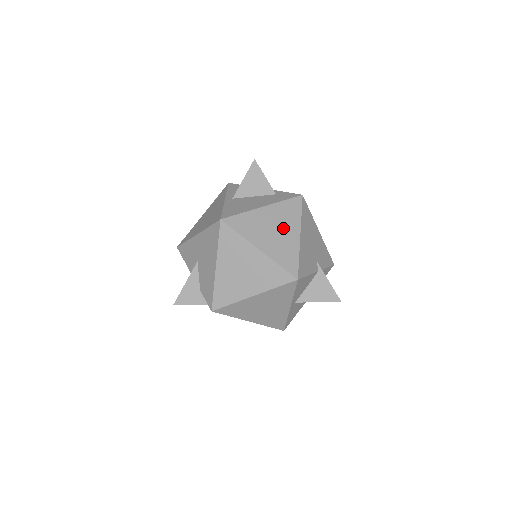
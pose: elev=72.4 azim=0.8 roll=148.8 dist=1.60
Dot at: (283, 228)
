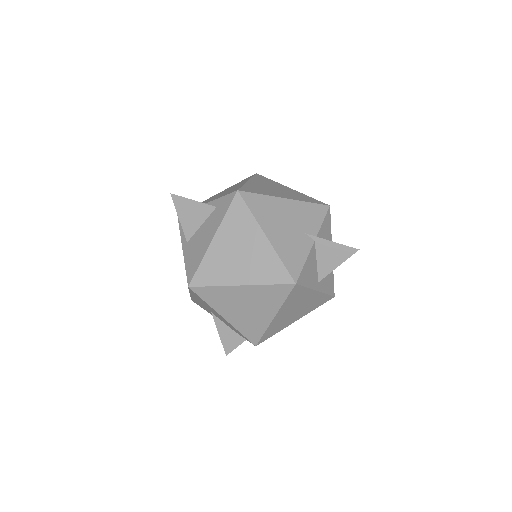
Dot at: (245, 244)
